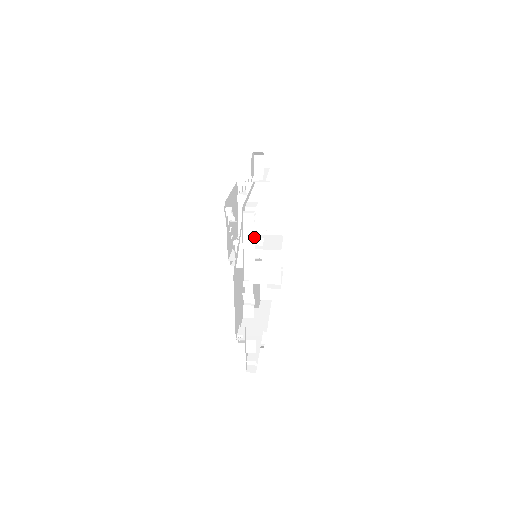
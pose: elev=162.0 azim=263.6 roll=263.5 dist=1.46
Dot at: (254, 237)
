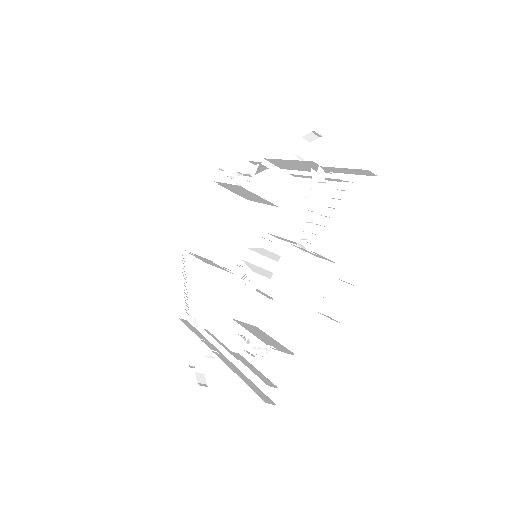
Dot at: (356, 212)
